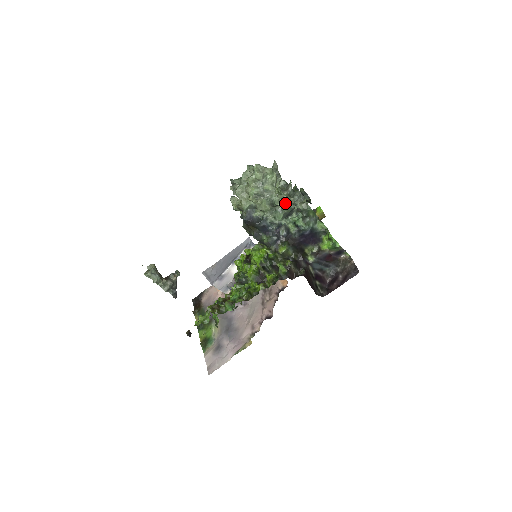
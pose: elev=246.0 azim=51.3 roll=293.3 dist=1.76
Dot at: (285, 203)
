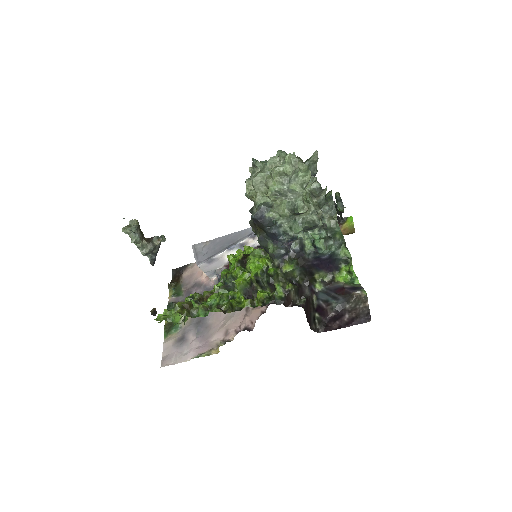
Dot at: (310, 215)
